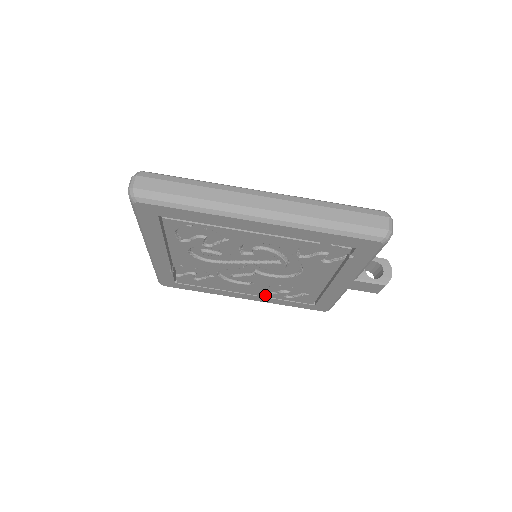
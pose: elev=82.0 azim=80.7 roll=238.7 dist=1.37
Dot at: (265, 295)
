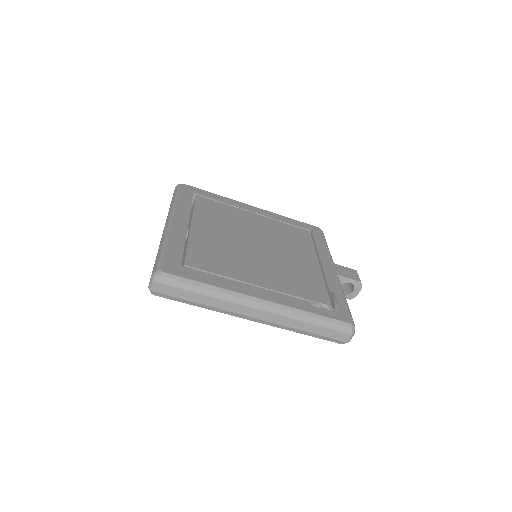
Dot at: occluded
